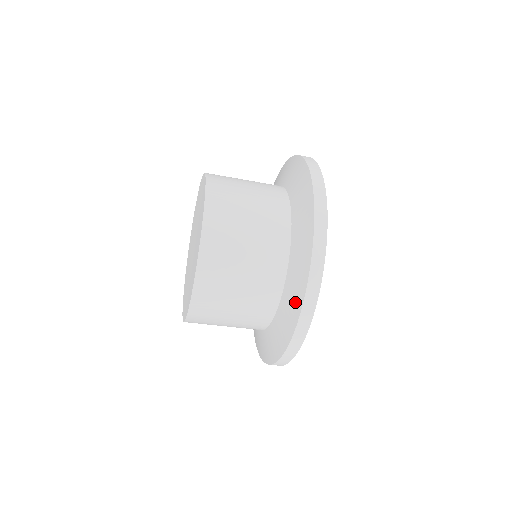
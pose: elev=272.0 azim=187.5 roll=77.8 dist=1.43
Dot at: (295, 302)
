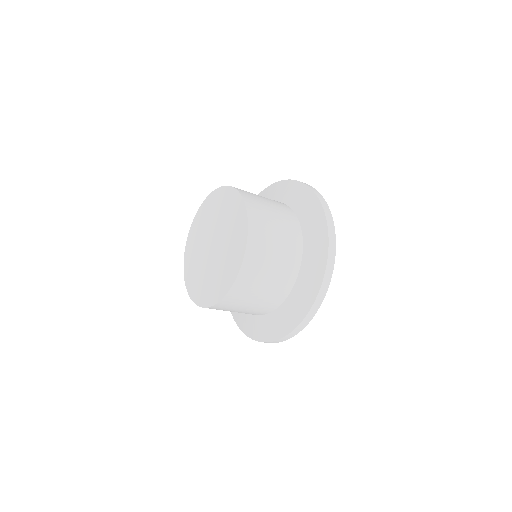
Dot at: (291, 320)
